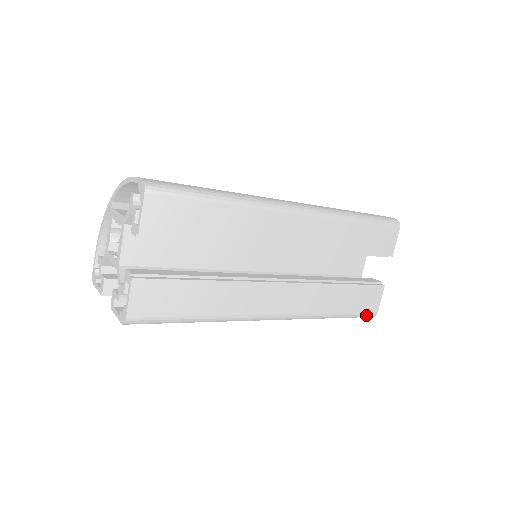
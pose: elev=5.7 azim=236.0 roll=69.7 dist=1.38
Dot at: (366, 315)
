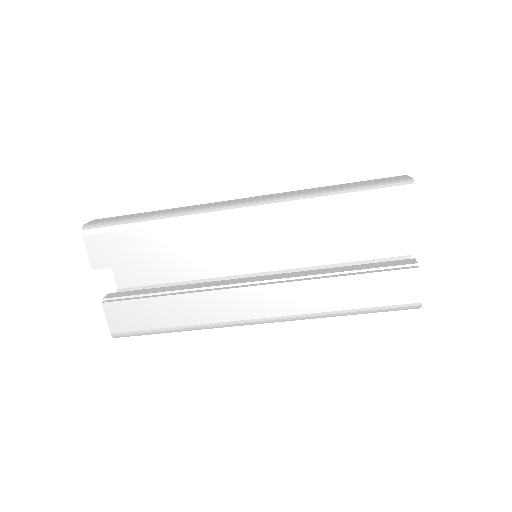
Dot at: (402, 308)
